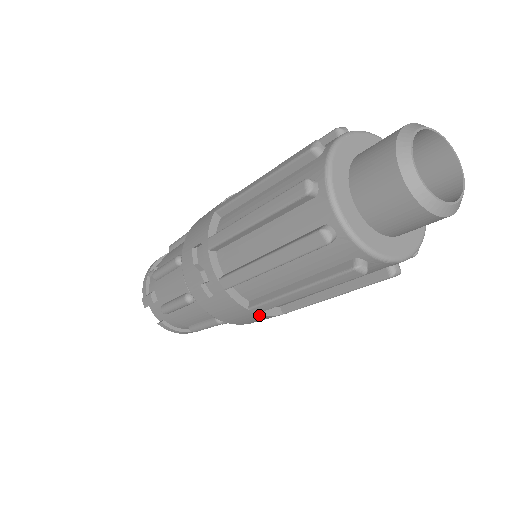
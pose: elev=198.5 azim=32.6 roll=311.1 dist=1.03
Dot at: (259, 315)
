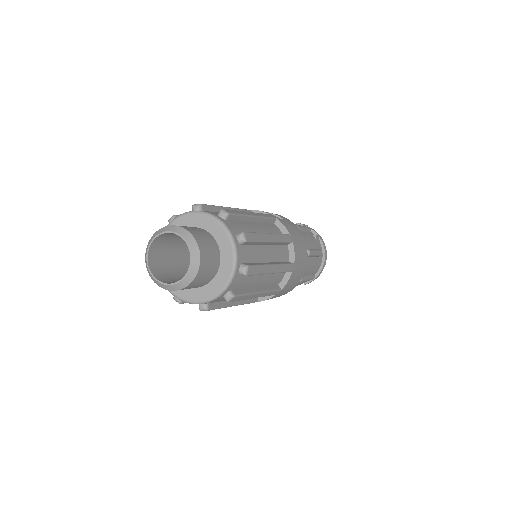
Dot at: (284, 287)
